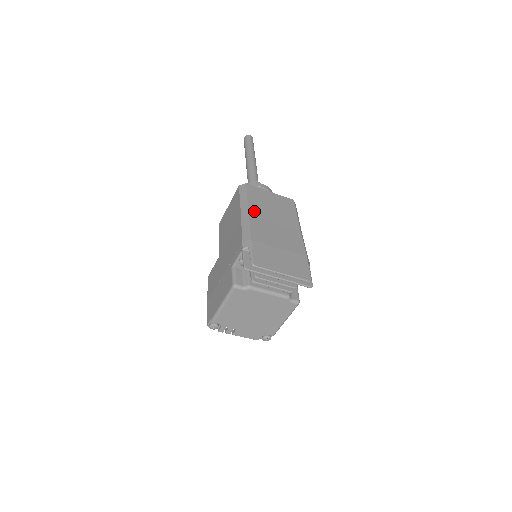
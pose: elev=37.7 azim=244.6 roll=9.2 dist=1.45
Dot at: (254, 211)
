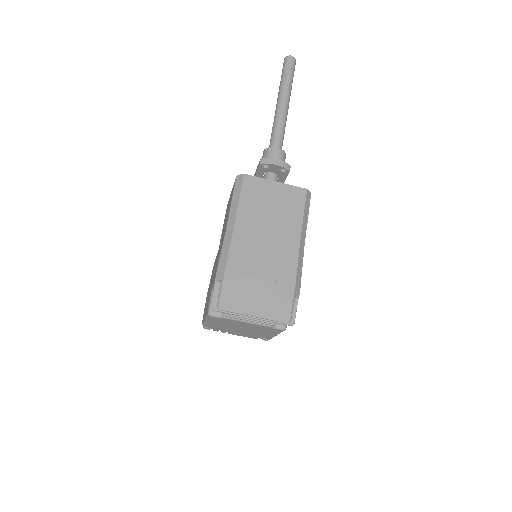
Dot at: (242, 221)
